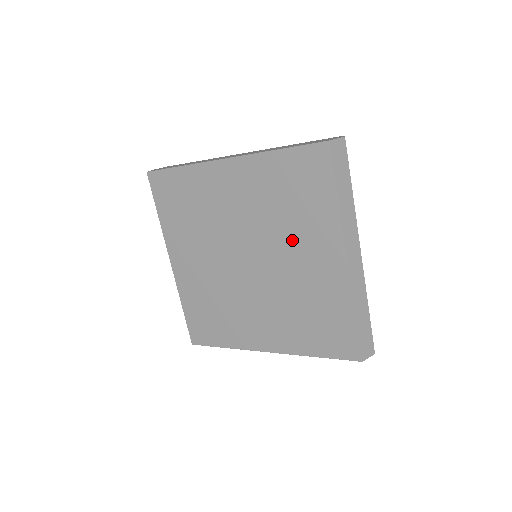
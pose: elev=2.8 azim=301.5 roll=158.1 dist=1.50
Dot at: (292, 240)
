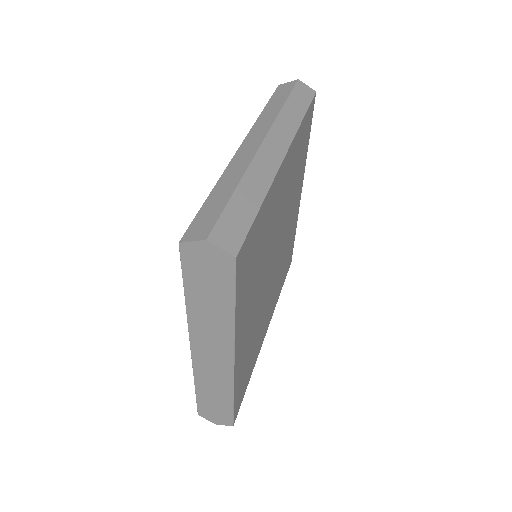
Dot at: occluded
